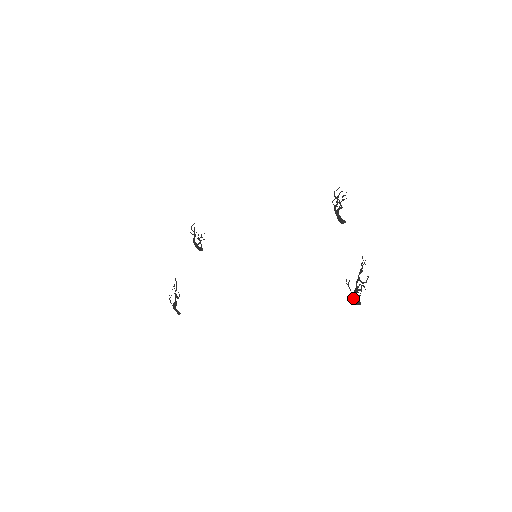
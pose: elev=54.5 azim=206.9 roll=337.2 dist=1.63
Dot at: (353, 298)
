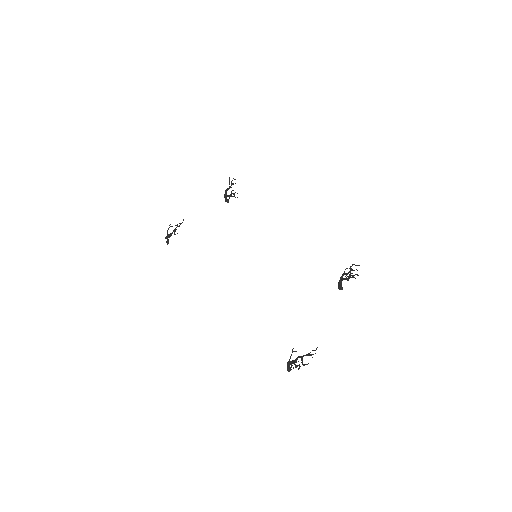
Dot at: (288, 363)
